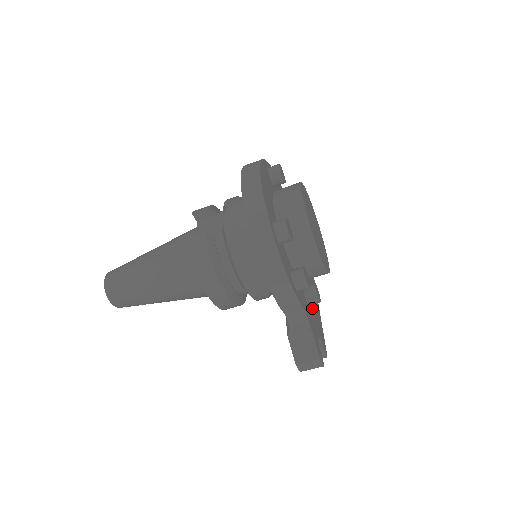
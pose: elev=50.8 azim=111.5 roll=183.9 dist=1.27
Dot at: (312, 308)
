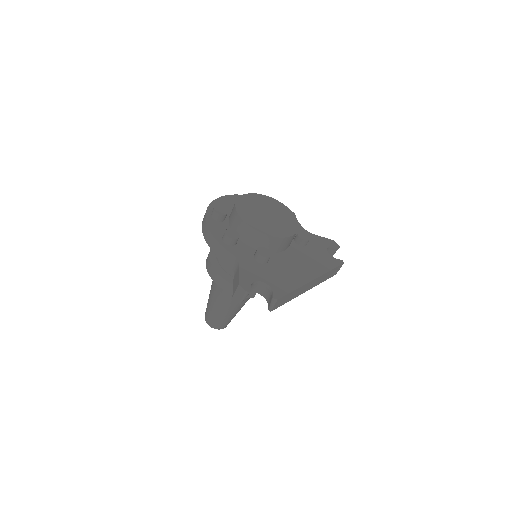
Dot at: (272, 269)
